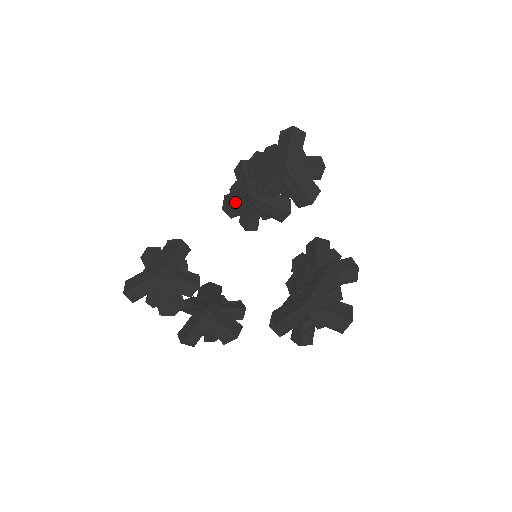
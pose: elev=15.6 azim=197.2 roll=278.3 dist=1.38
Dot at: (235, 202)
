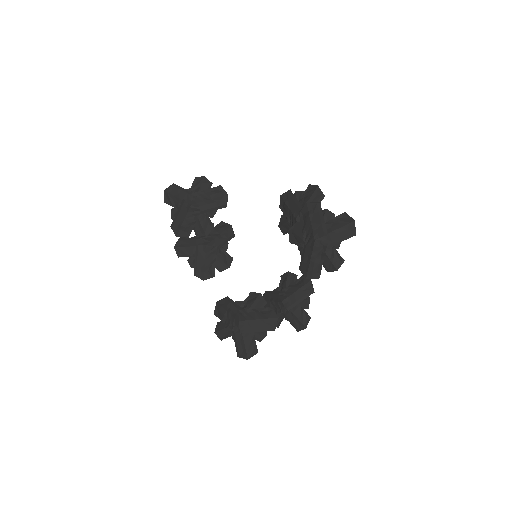
Dot at: (288, 205)
